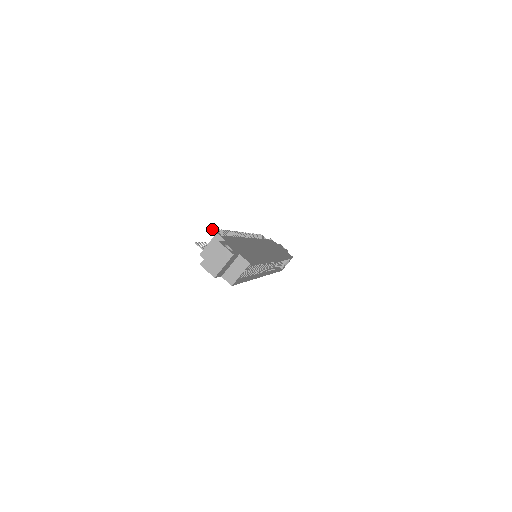
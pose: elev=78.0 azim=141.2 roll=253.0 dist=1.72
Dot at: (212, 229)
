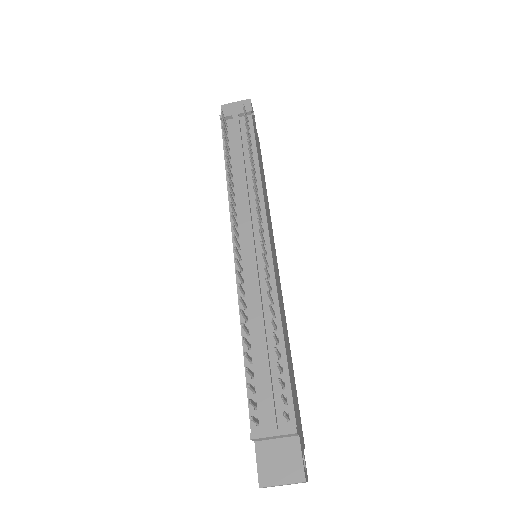
Dot at: (284, 397)
